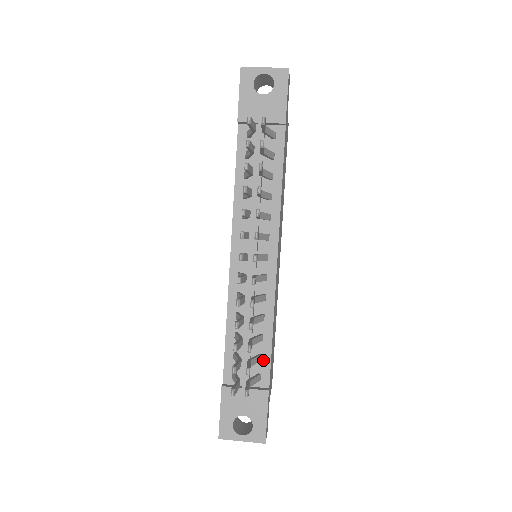
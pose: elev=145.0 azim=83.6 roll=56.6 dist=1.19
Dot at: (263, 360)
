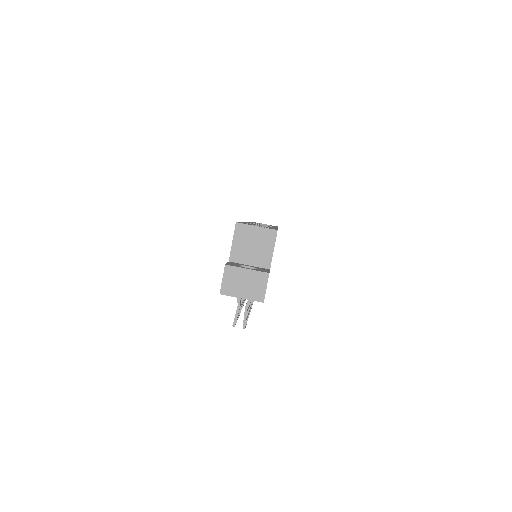
Dot at: occluded
